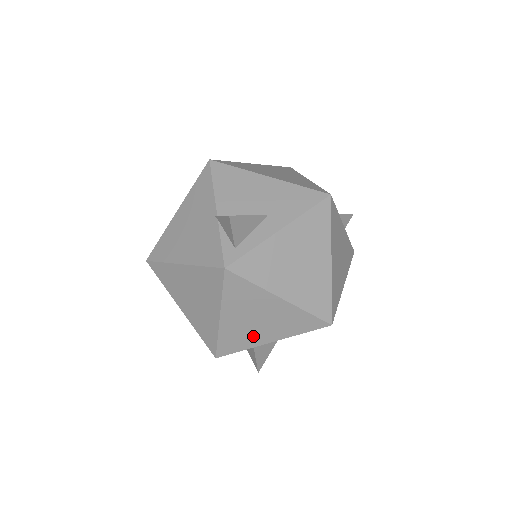
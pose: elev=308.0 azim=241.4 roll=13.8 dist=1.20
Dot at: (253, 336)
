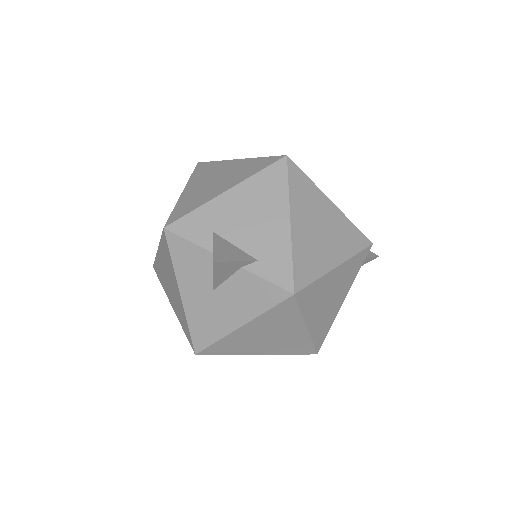
Dot at: (208, 194)
